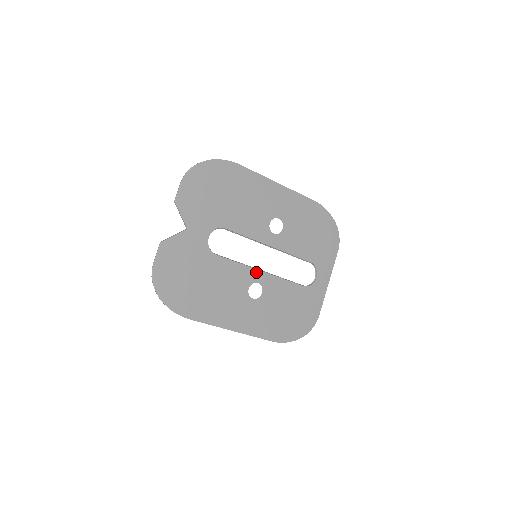
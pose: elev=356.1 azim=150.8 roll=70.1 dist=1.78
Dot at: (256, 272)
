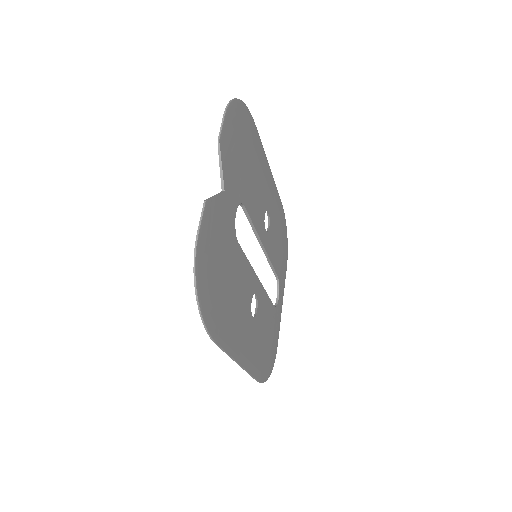
Dot at: (256, 279)
